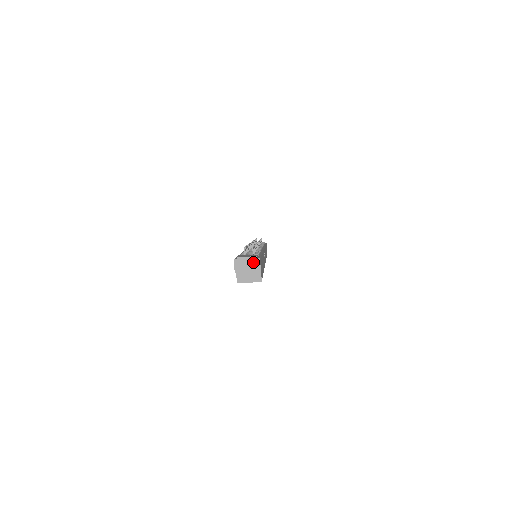
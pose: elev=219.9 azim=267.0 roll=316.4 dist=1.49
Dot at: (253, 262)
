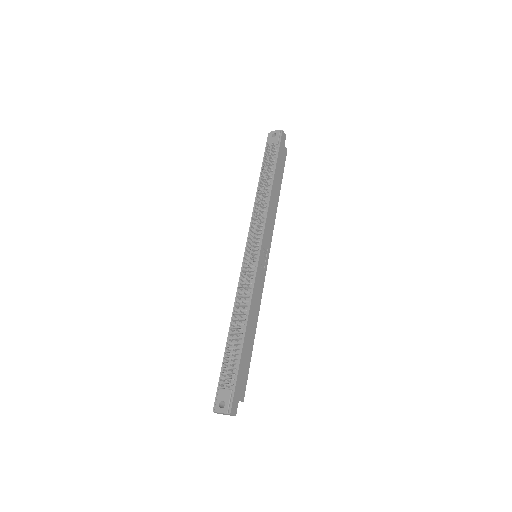
Dot at: (227, 414)
